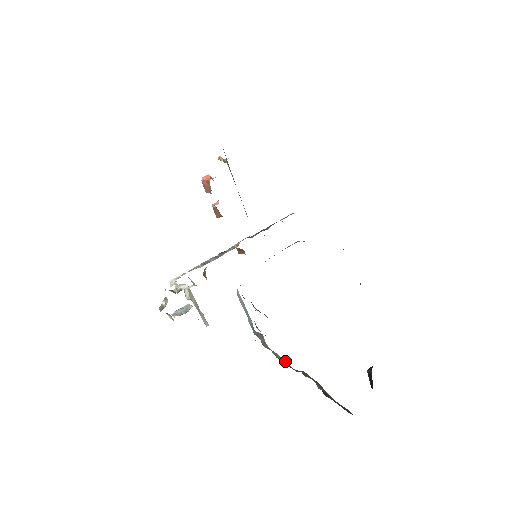
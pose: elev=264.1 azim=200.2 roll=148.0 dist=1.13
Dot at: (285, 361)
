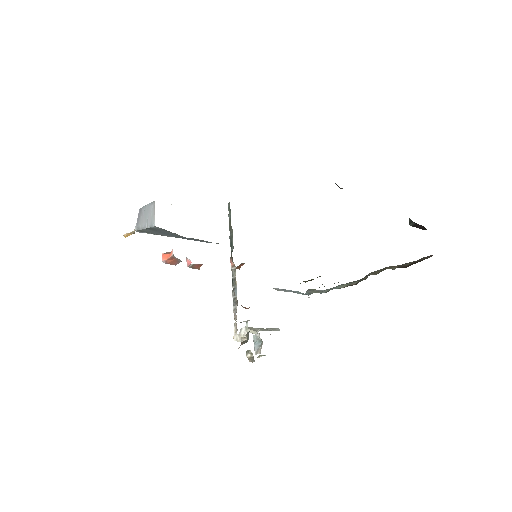
Dot at: (349, 283)
